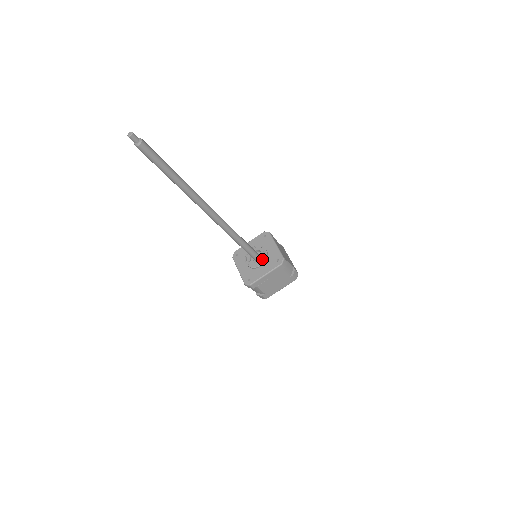
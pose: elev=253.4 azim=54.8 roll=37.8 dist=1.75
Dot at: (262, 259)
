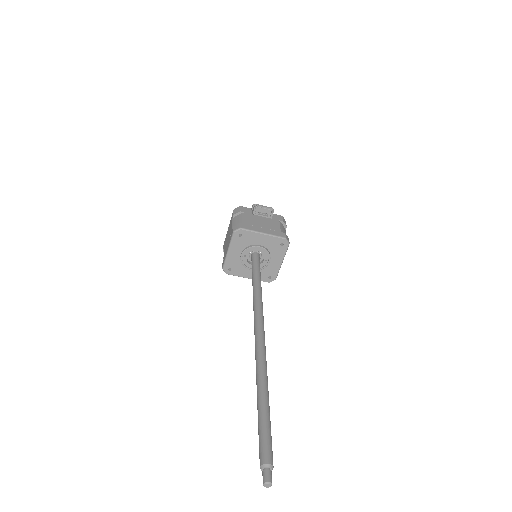
Dot at: occluded
